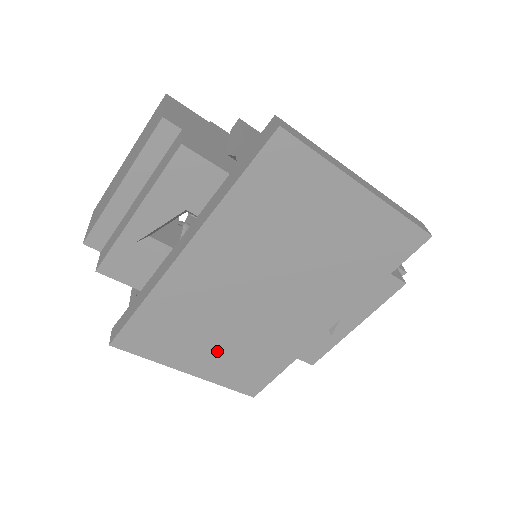
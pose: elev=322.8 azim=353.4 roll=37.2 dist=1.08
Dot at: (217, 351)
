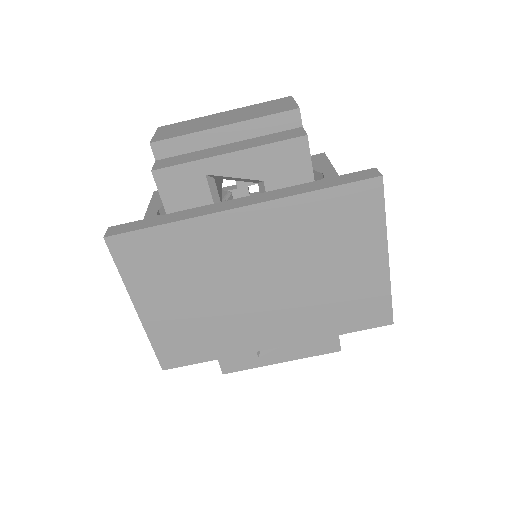
Dot at: (179, 307)
